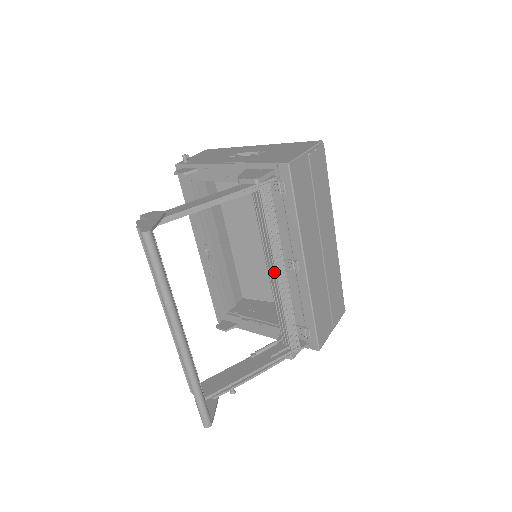
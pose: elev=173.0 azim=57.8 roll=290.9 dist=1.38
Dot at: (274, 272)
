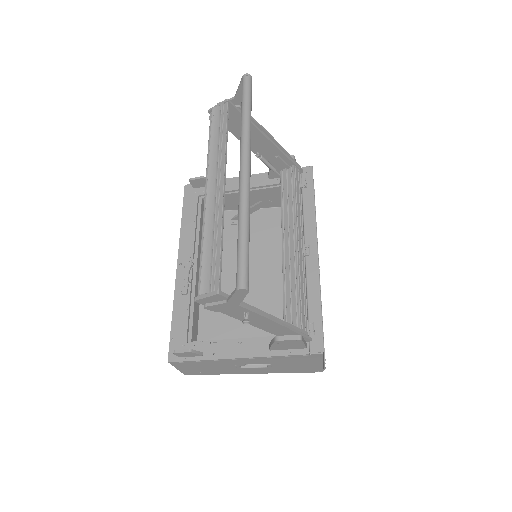
Dot at: (293, 237)
